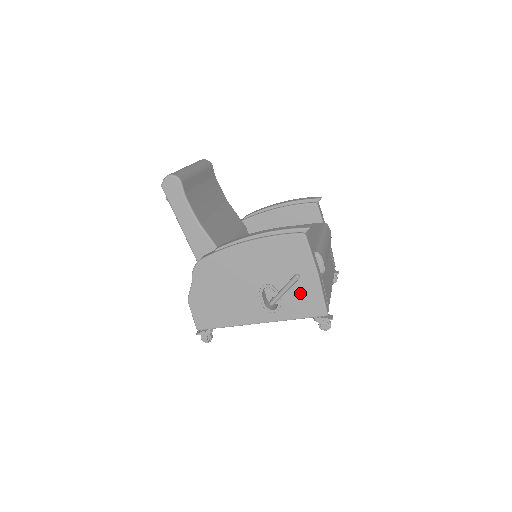
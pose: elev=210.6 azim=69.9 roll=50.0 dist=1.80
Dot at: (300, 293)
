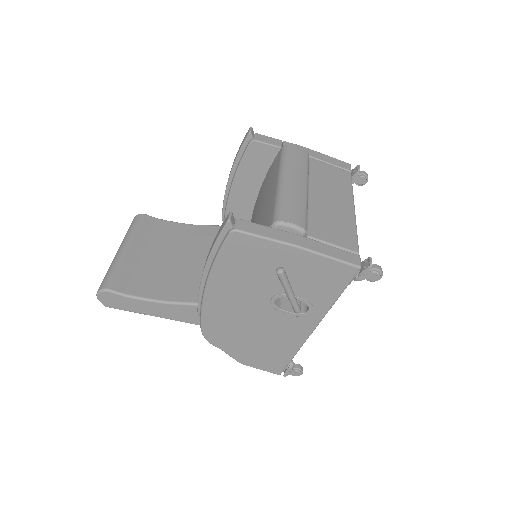
Dot at: (307, 277)
